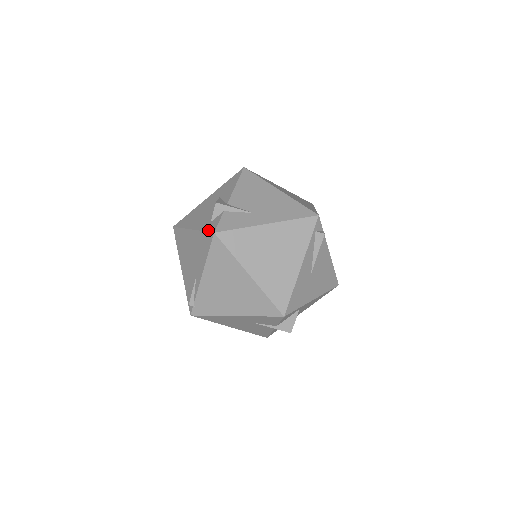
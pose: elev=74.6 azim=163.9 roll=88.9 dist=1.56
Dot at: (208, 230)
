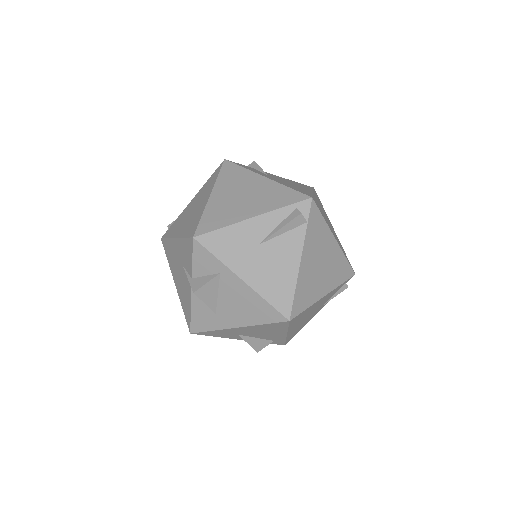
Dot at: occluded
